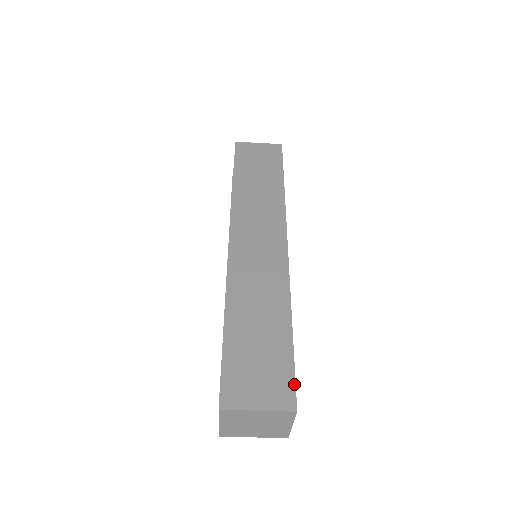
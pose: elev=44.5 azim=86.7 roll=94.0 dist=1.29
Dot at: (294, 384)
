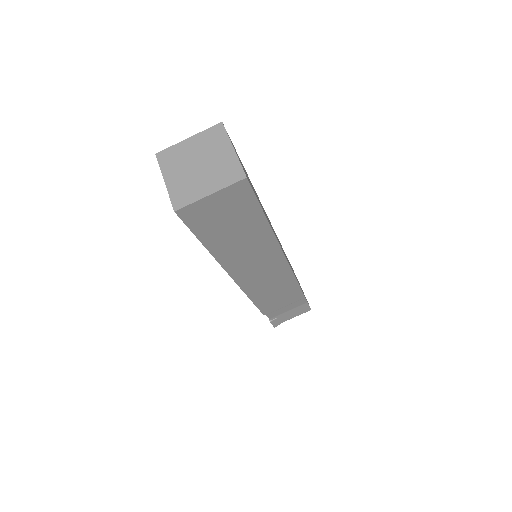
Dot at: occluded
